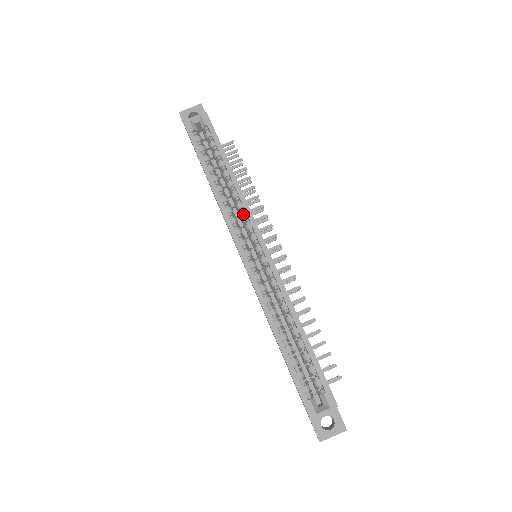
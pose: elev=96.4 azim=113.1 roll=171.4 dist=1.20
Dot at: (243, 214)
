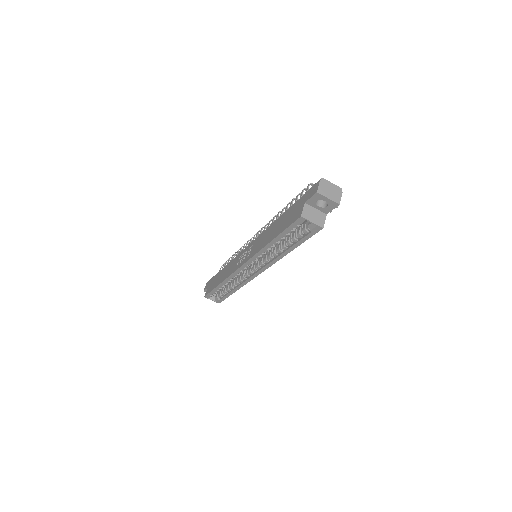
Dot at: (267, 261)
